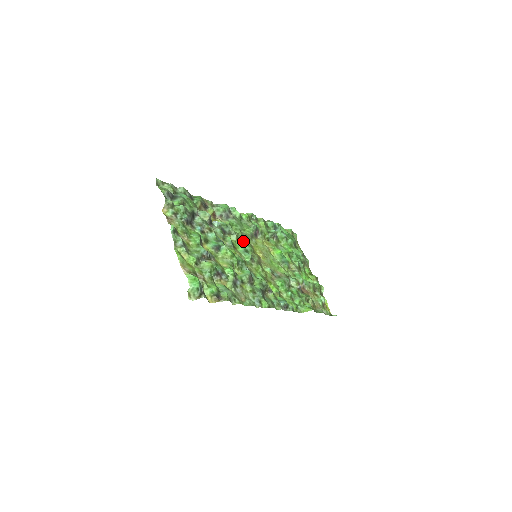
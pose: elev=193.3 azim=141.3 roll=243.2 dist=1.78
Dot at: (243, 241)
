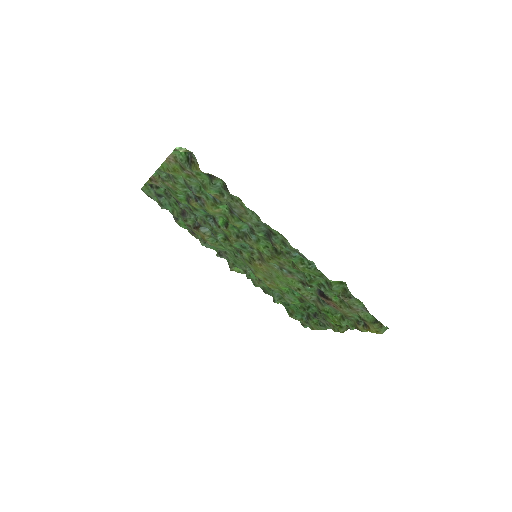
Dot at: (238, 249)
